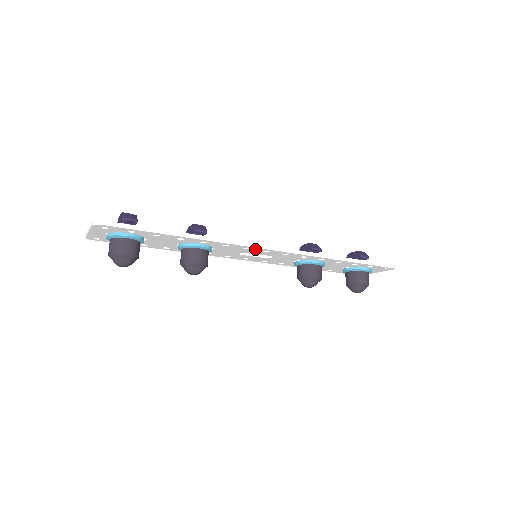
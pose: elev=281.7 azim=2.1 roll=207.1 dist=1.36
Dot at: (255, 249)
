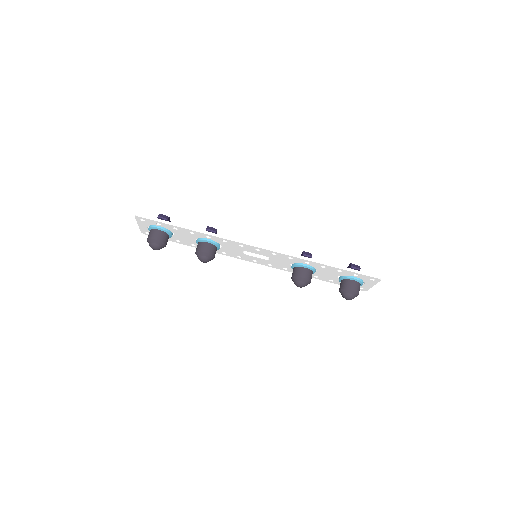
Dot at: (248, 246)
